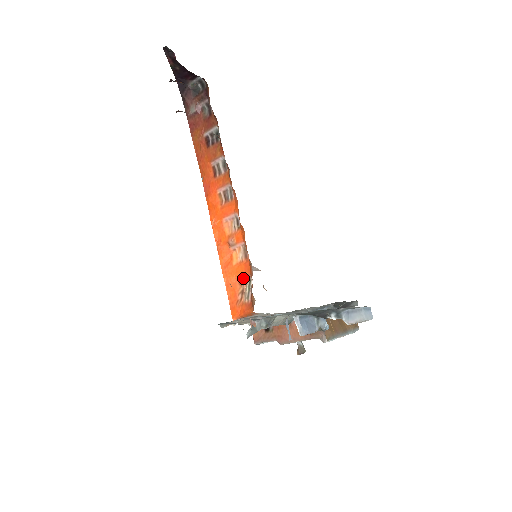
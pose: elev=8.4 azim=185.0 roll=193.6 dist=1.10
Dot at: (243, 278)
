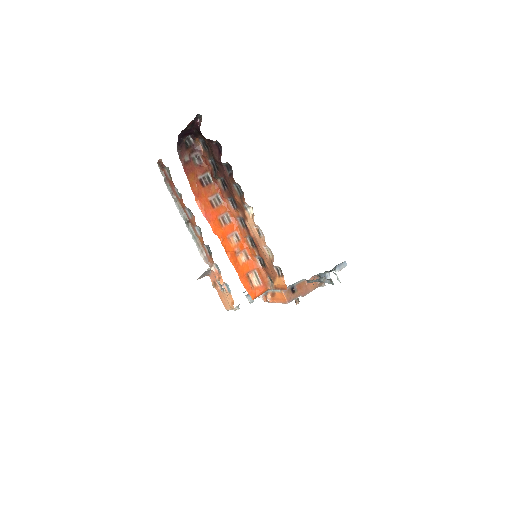
Dot at: (249, 272)
